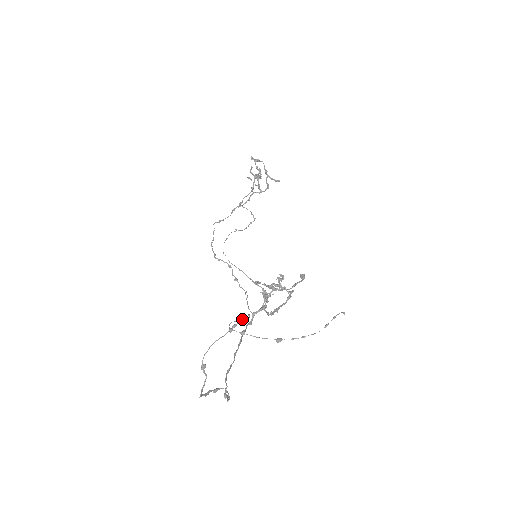
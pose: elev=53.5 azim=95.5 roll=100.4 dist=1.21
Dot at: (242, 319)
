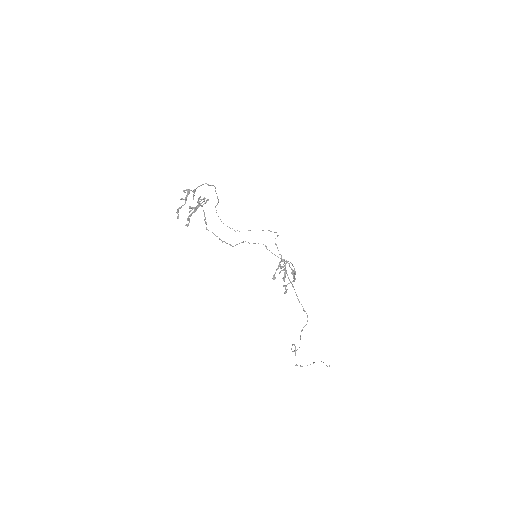
Dot at: occluded
